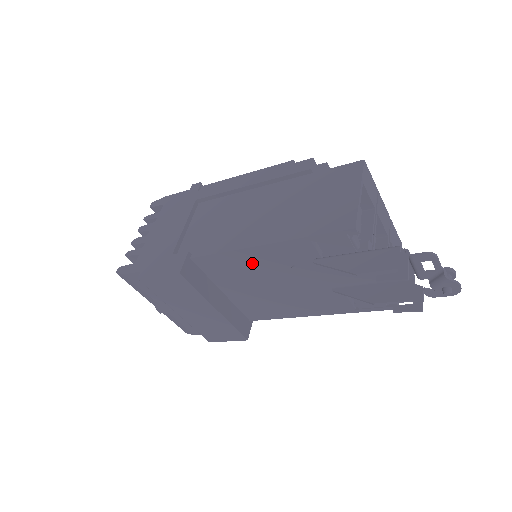
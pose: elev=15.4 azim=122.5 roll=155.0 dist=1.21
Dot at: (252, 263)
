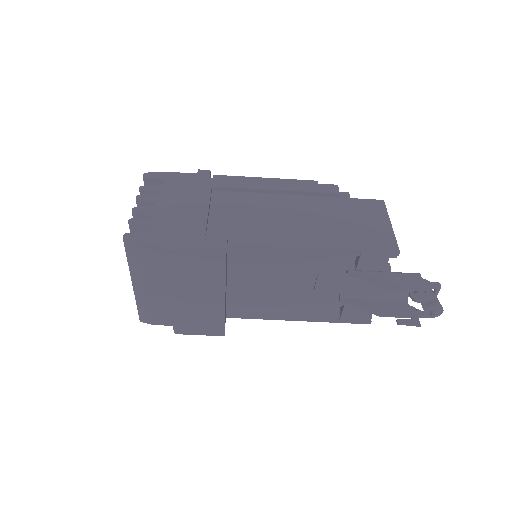
Dot at: (287, 262)
